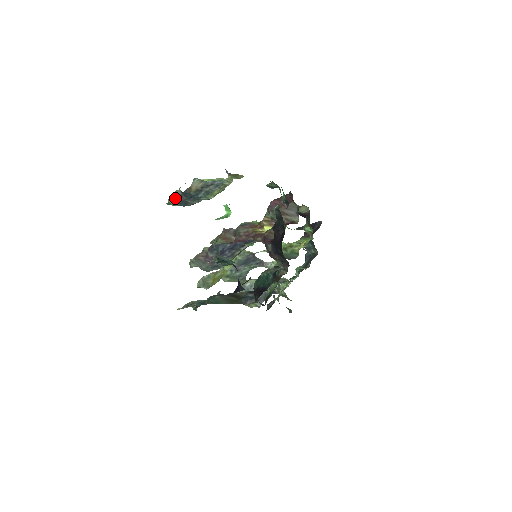
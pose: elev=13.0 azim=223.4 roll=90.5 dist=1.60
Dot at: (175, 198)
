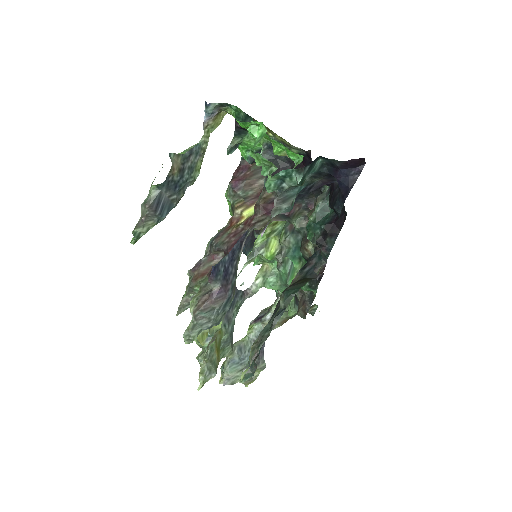
Dot at: (150, 210)
